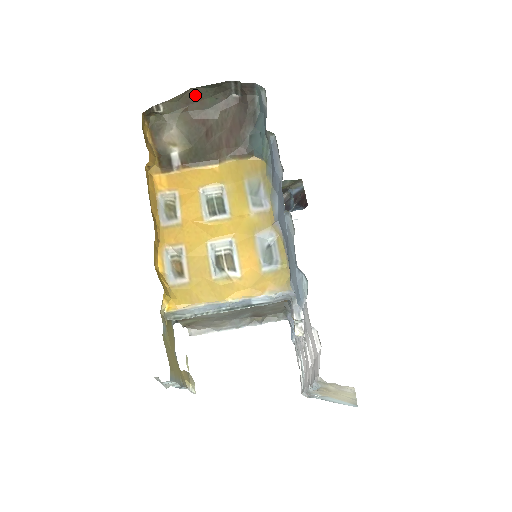
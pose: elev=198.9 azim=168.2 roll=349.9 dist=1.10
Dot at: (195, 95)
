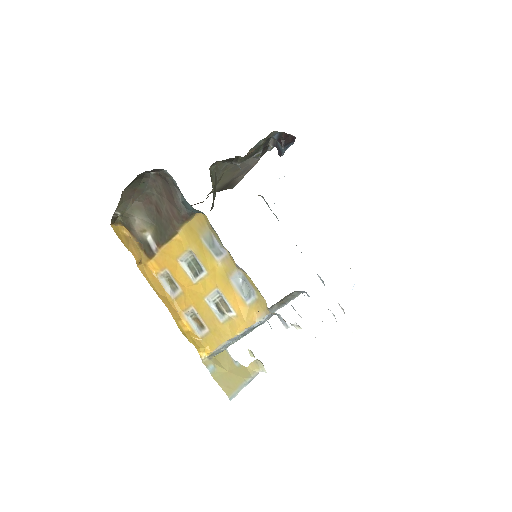
Dot at: (129, 191)
